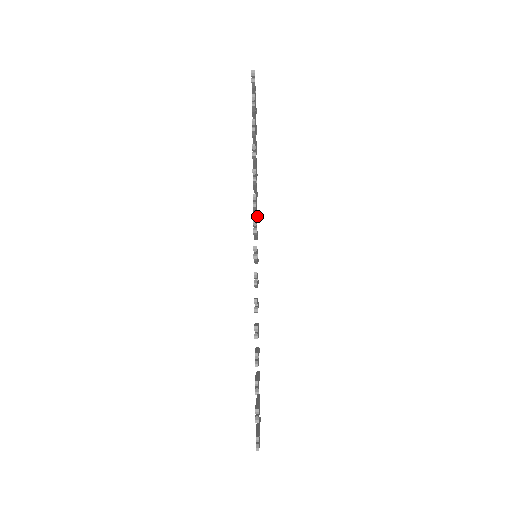
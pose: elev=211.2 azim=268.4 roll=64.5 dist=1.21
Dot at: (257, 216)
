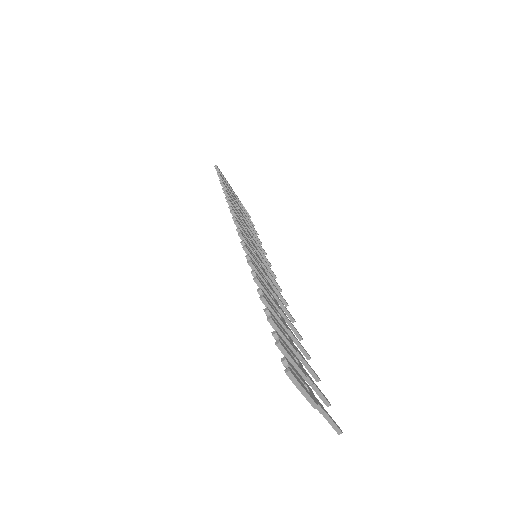
Dot at: (265, 257)
